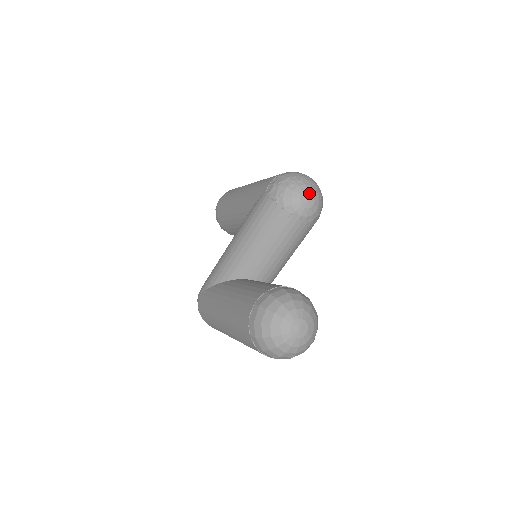
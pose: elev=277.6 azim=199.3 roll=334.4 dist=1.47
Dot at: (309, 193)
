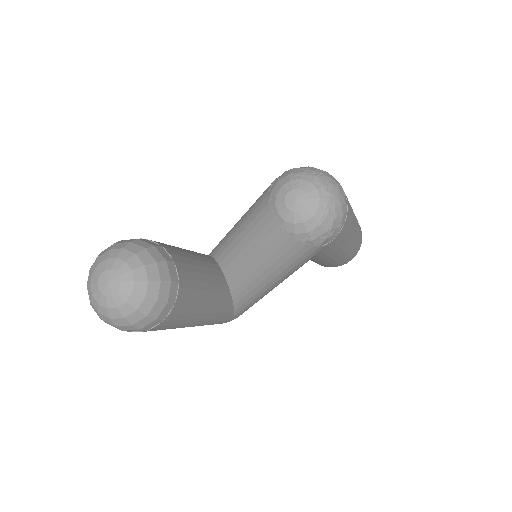
Dot at: (305, 193)
